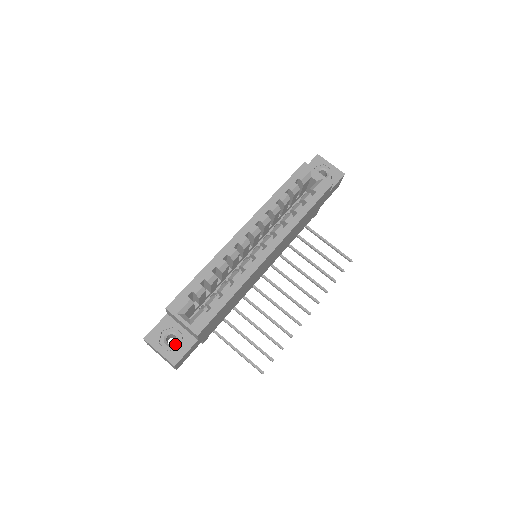
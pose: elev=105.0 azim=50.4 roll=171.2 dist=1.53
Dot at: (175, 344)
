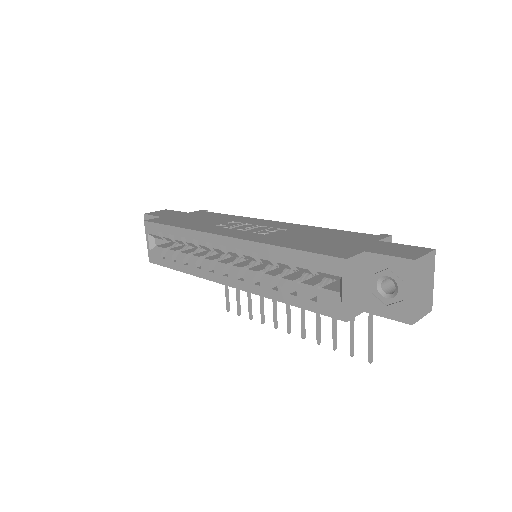
Dot at: occluded
